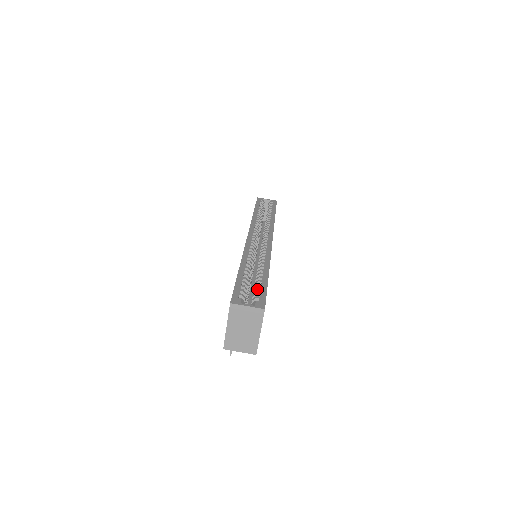
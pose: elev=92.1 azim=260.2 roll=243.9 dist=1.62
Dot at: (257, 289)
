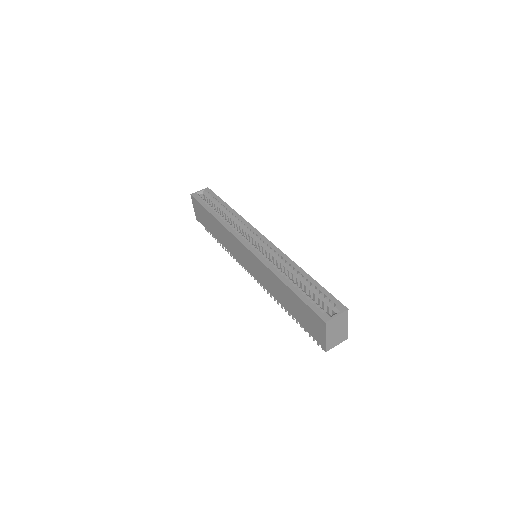
Dot at: (321, 295)
